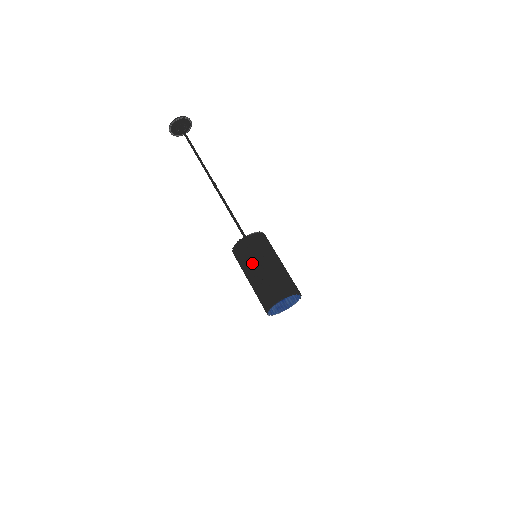
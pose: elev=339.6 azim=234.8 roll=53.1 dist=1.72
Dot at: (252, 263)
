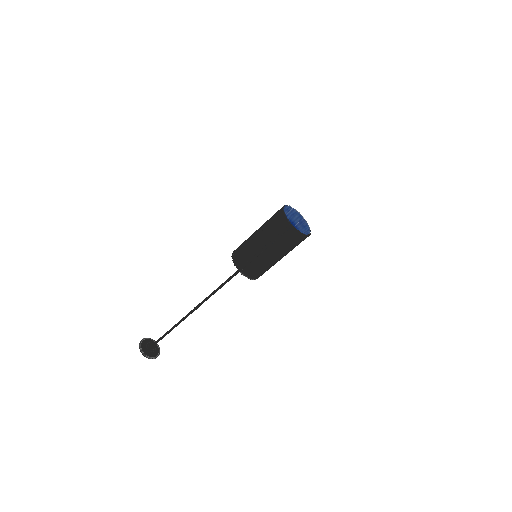
Dot at: (251, 237)
